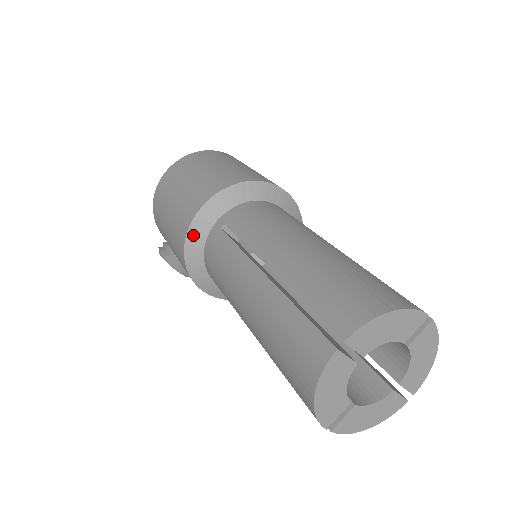
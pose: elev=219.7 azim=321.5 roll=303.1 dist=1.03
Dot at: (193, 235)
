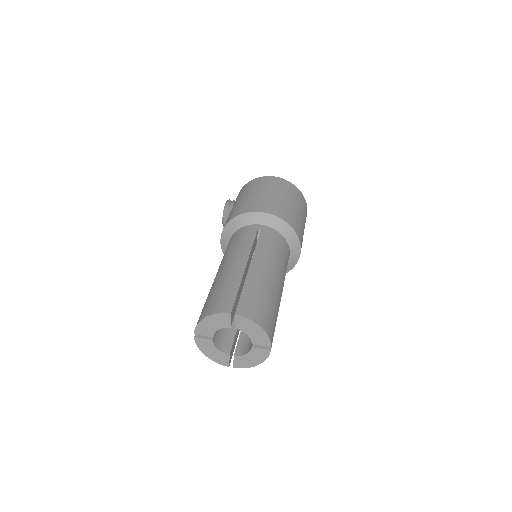
Dot at: (246, 217)
